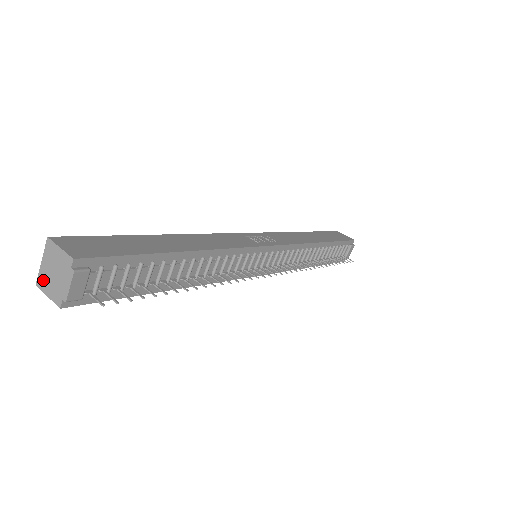
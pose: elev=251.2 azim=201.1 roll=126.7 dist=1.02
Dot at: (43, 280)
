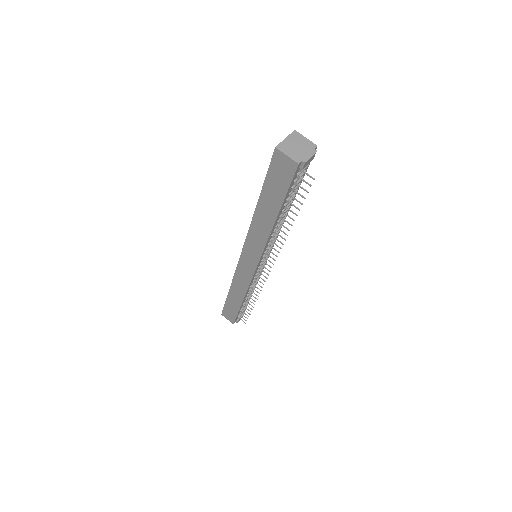
Dot at: (285, 147)
